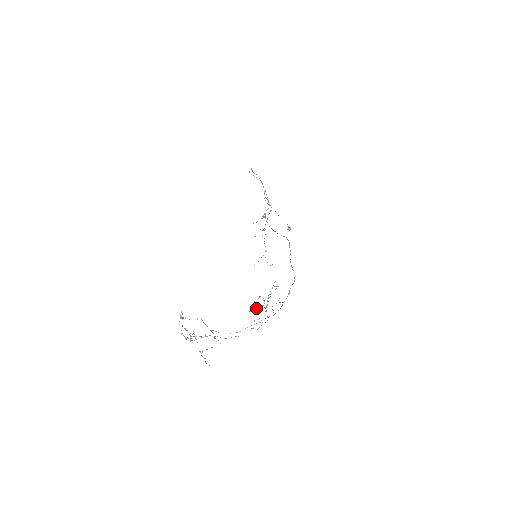
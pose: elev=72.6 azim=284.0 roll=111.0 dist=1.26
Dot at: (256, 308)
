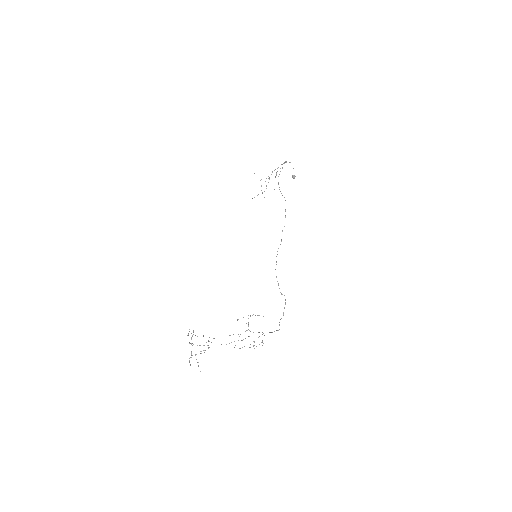
Dot at: occluded
